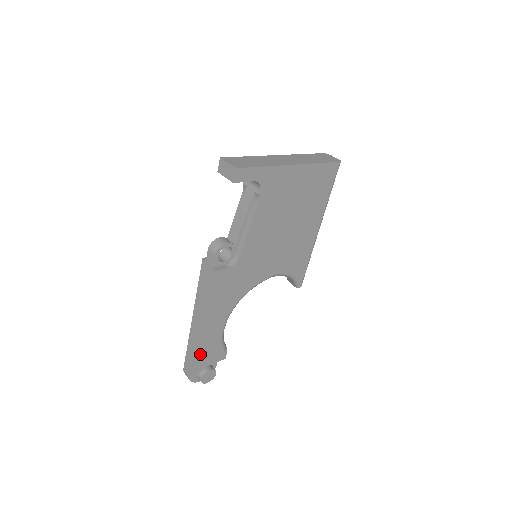
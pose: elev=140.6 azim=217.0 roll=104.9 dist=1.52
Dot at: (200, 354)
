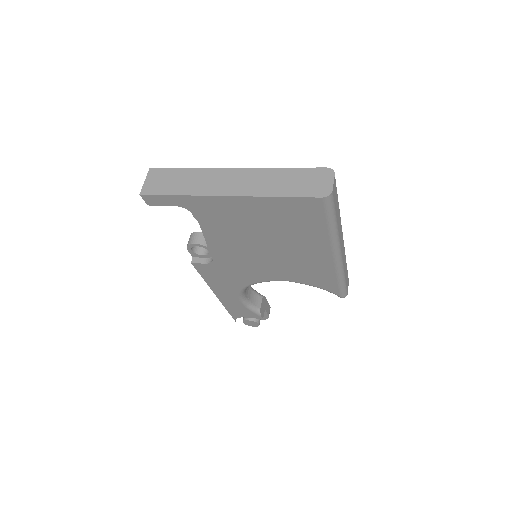
Dot at: (226, 308)
